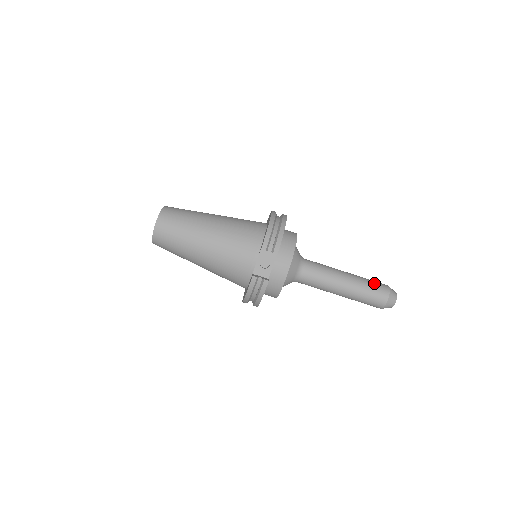
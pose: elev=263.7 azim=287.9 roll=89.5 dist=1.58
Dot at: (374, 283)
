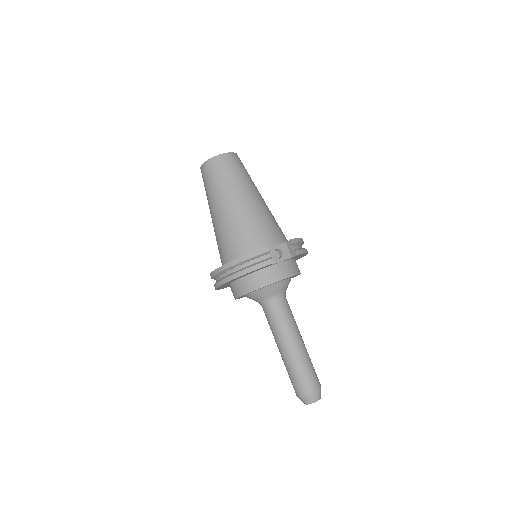
Dot at: occluded
